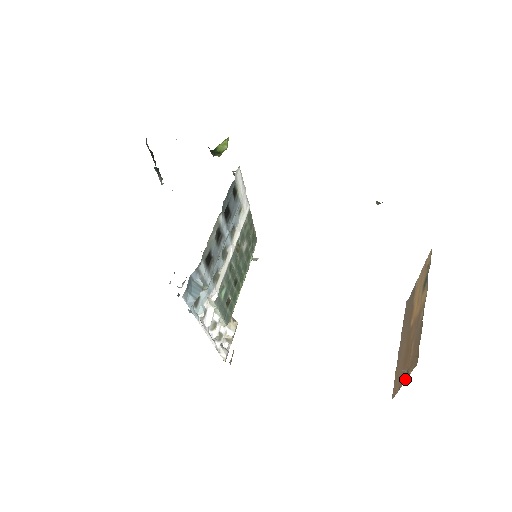
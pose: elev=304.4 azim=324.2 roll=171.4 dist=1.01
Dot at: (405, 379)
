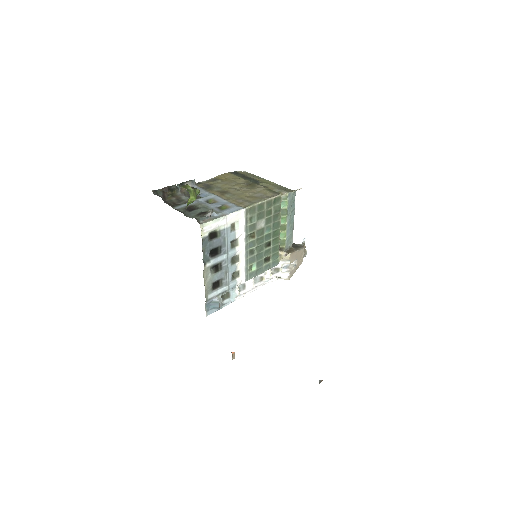
Dot at: occluded
